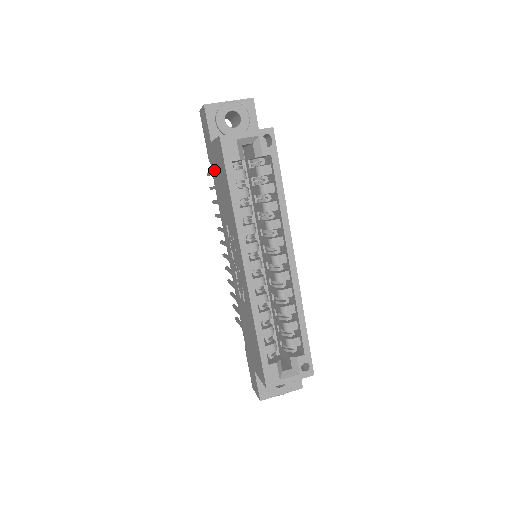
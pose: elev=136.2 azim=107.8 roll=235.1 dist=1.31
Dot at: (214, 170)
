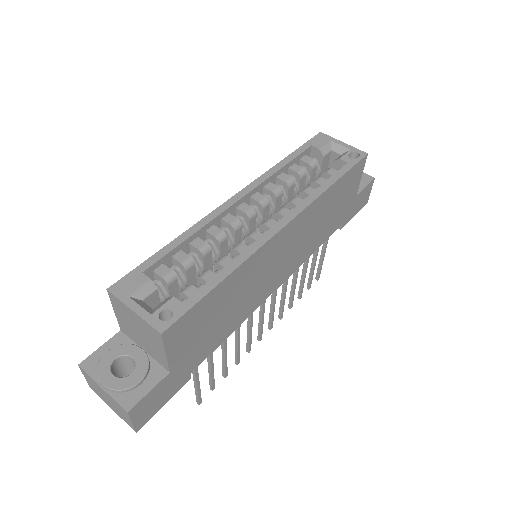
Dot at: occluded
